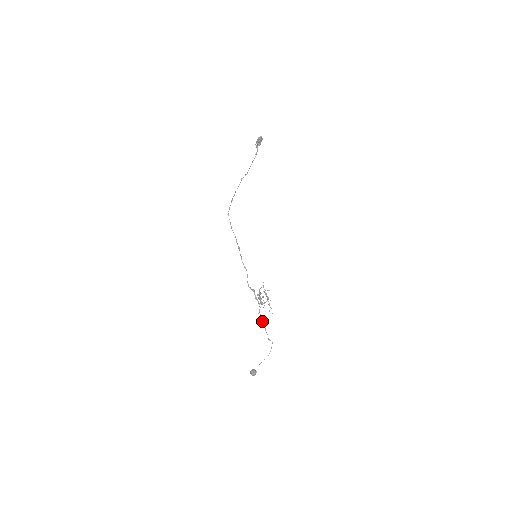
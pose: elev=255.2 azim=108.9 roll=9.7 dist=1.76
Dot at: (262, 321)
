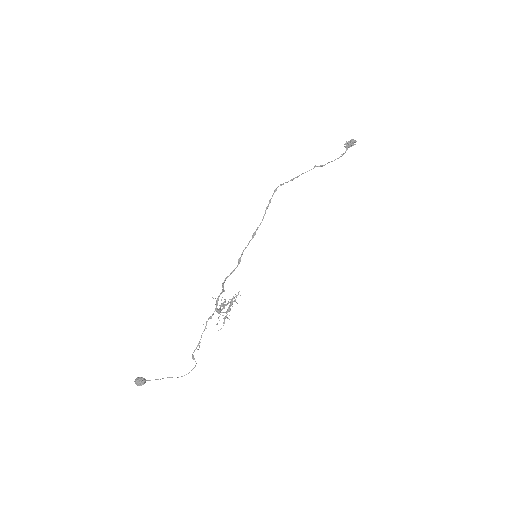
Dot at: (203, 331)
